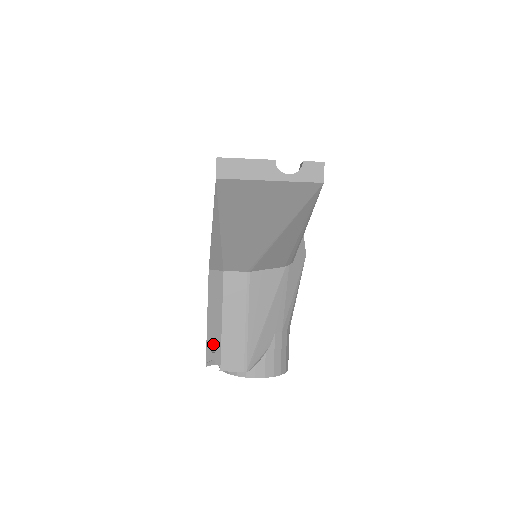
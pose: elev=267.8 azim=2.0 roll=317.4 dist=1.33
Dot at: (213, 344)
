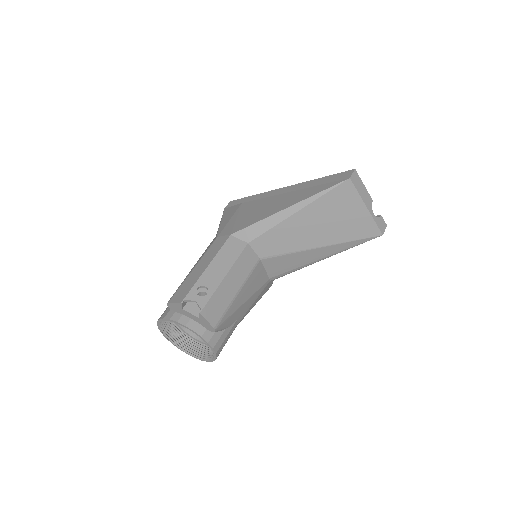
Dot at: occluded
